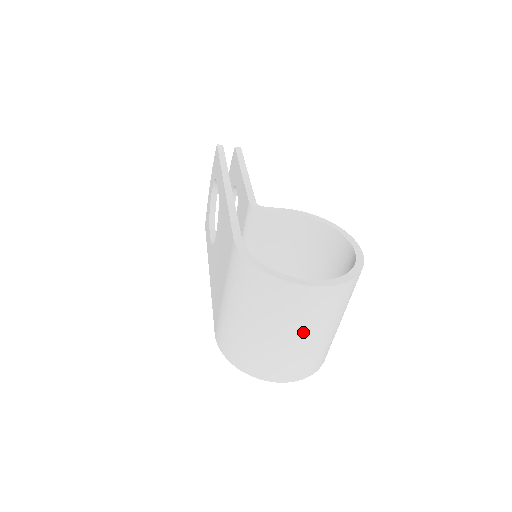
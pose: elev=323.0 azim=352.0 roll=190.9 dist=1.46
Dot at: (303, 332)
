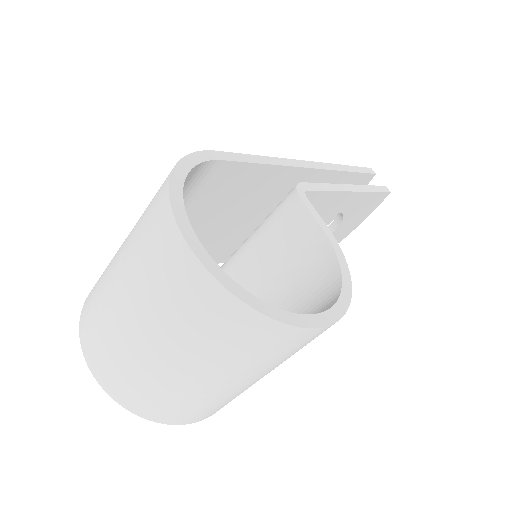
Dot at: (138, 307)
